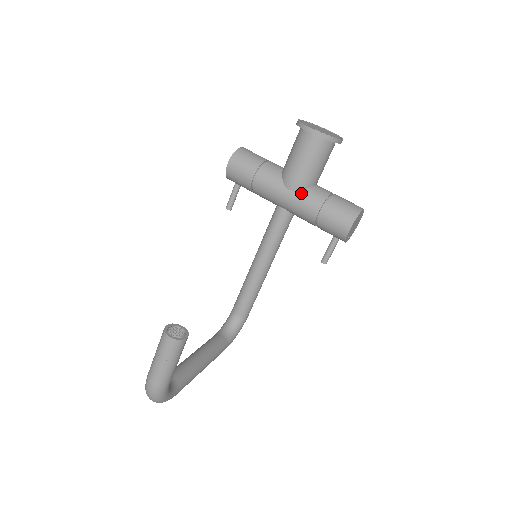
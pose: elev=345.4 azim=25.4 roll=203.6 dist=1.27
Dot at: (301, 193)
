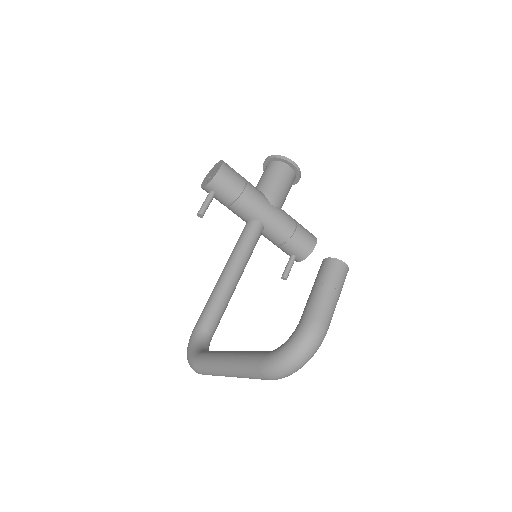
Dot at: (281, 210)
